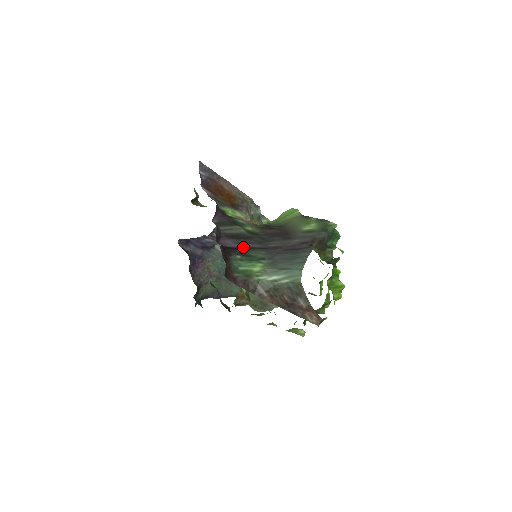
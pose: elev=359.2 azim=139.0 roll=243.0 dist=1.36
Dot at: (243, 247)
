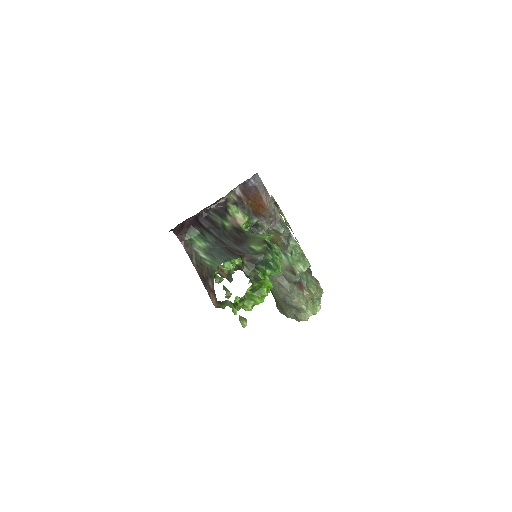
Dot at: (208, 229)
